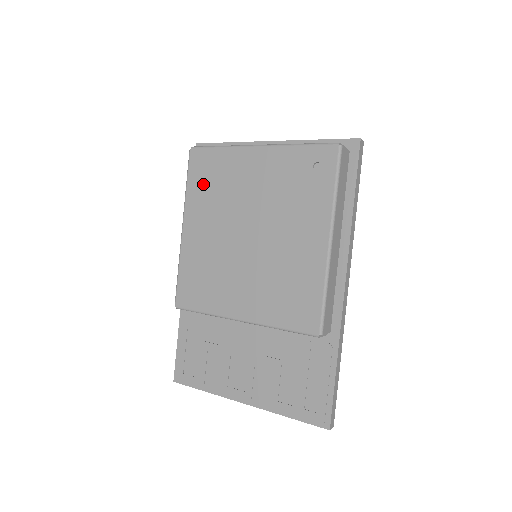
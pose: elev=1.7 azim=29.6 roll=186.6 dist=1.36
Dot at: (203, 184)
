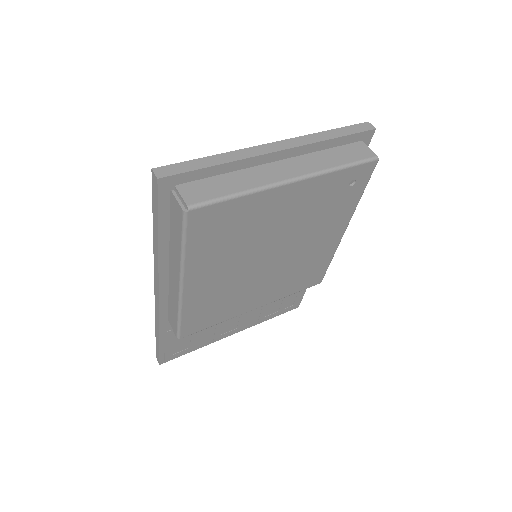
Dot at: (213, 241)
